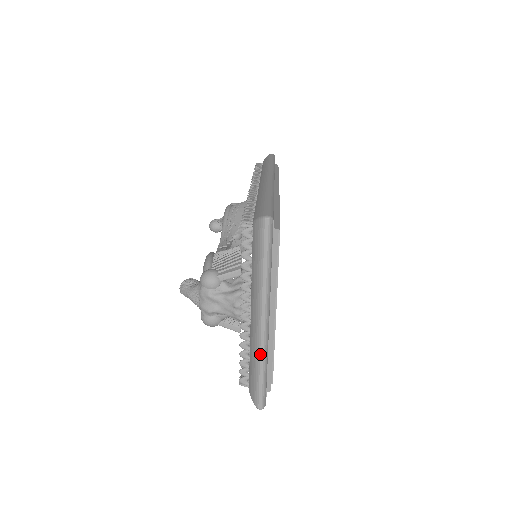
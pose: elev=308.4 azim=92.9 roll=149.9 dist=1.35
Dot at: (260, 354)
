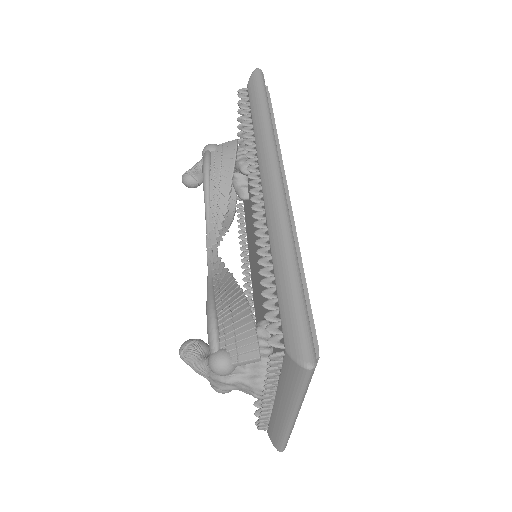
Dot at: (286, 432)
